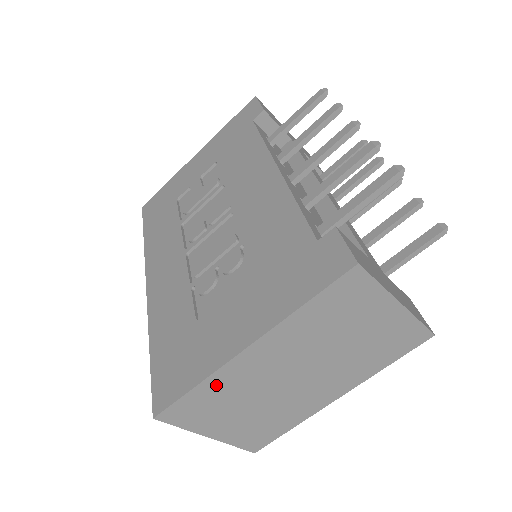
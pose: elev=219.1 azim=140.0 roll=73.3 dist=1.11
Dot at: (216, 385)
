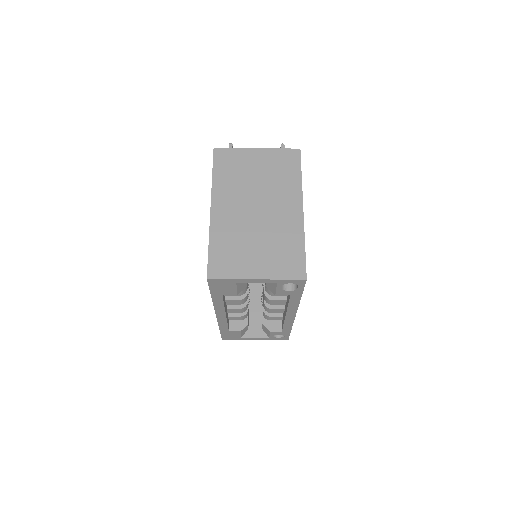
Dot at: (219, 238)
